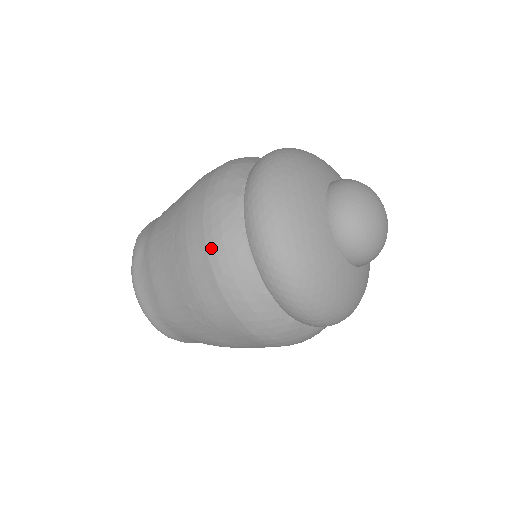
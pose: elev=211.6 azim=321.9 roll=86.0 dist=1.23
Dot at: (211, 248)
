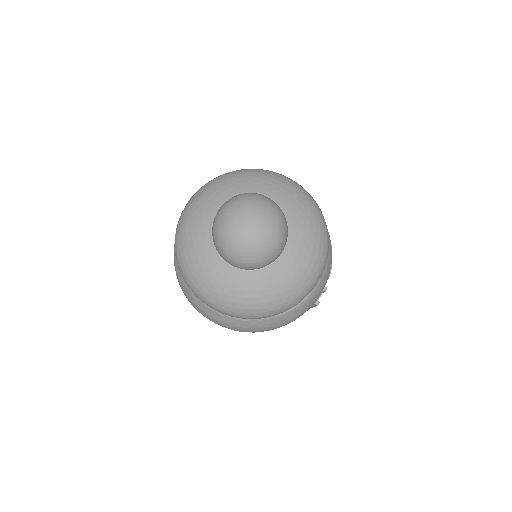
Dot at: (181, 287)
